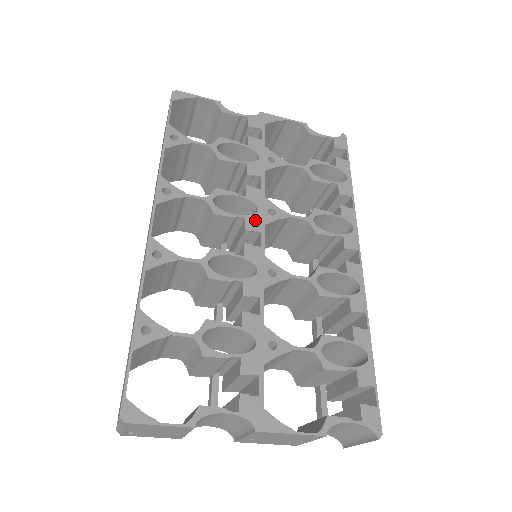
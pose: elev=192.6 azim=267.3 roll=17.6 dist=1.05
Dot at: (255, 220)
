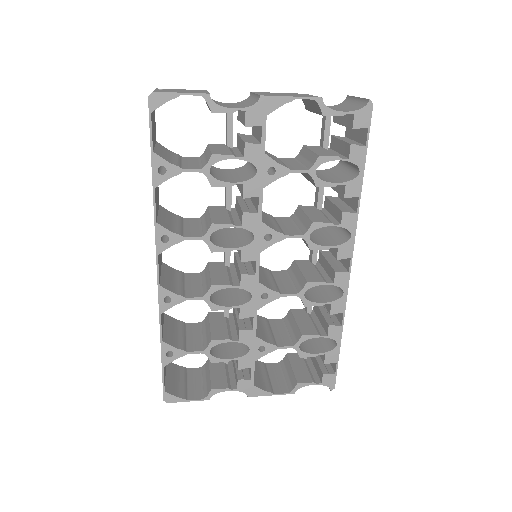
Dot at: (251, 250)
